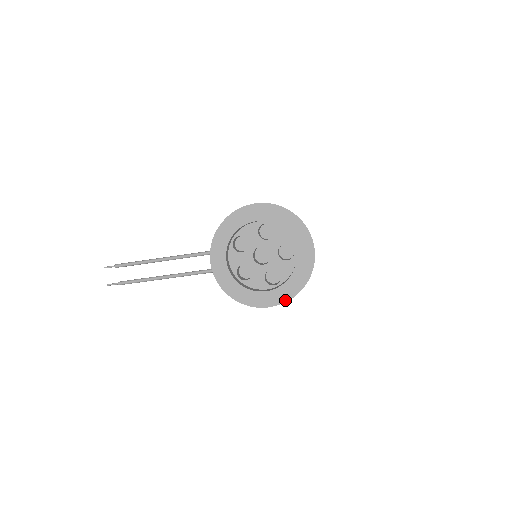
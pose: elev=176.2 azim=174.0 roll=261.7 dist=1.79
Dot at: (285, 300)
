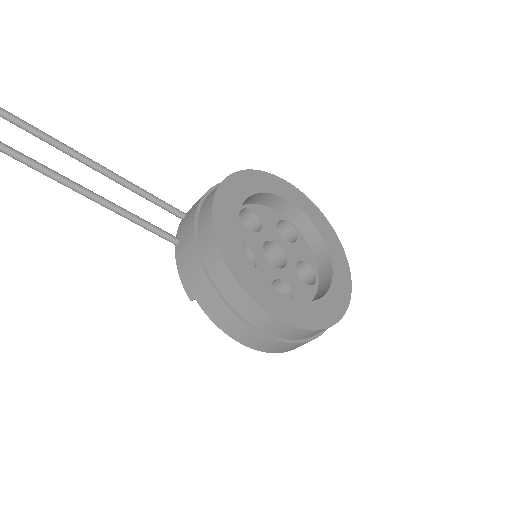
Dot at: (309, 327)
